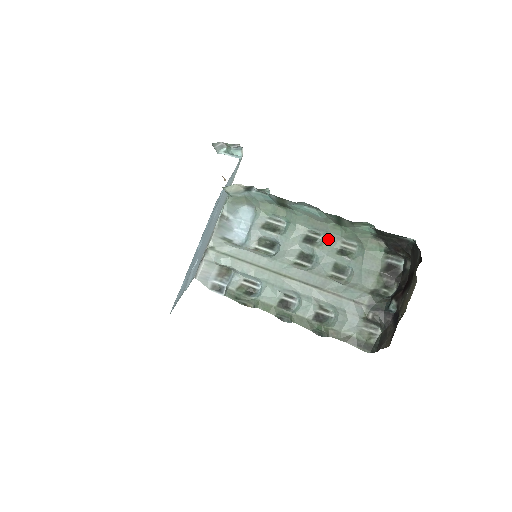
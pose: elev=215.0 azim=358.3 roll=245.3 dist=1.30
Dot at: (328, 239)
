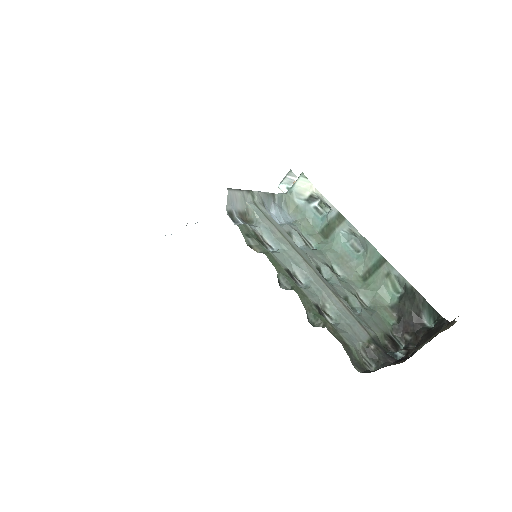
Dot at: (347, 282)
